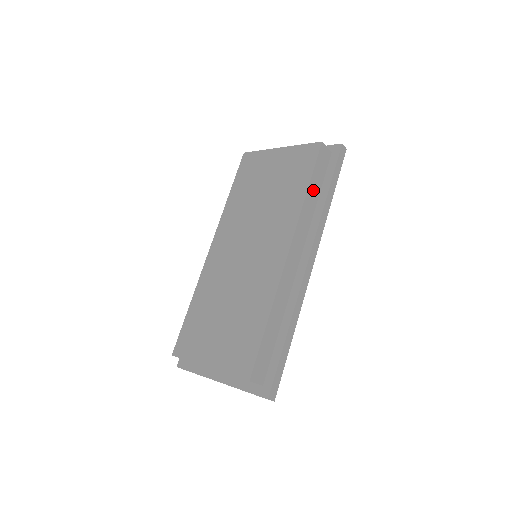
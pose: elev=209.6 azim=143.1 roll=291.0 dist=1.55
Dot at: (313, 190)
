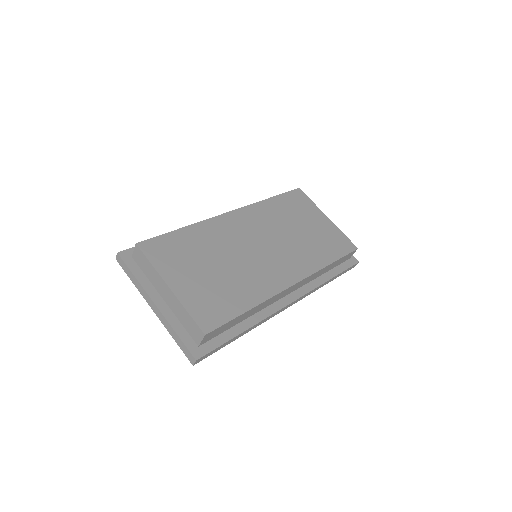
Dot at: (330, 266)
